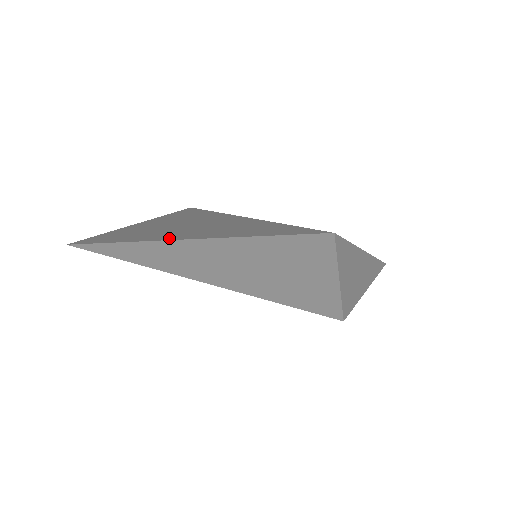
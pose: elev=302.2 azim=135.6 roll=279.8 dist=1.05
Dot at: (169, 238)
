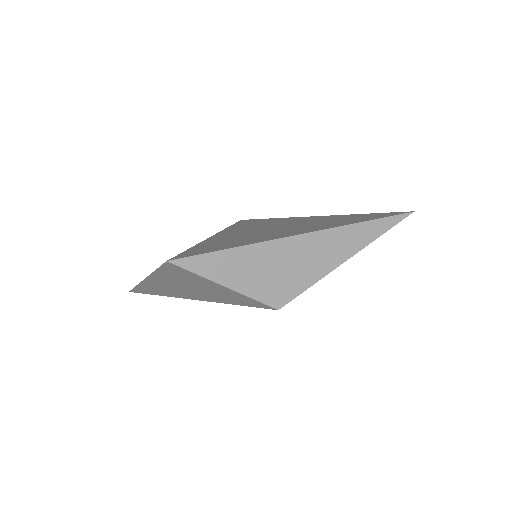
Dot at: occluded
